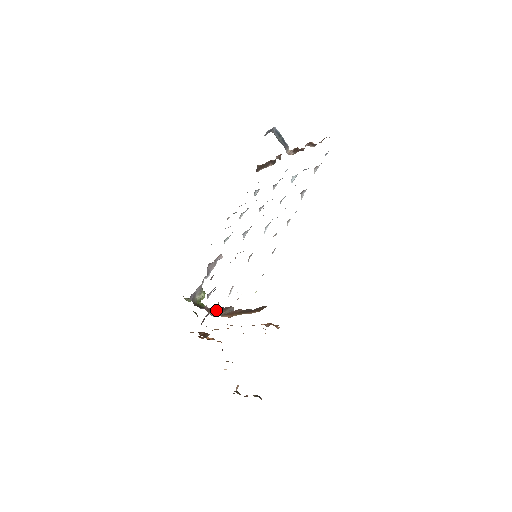
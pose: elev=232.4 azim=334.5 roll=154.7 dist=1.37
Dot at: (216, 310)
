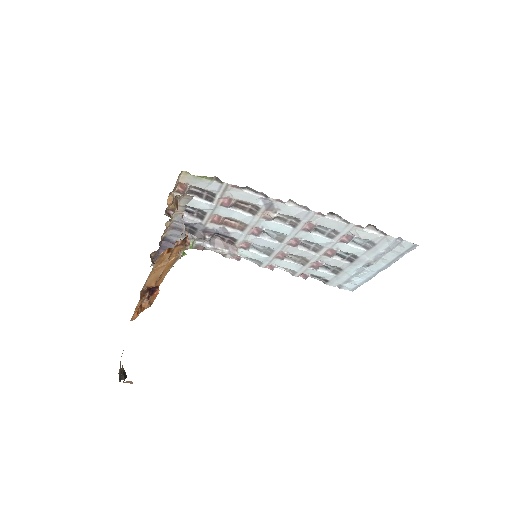
Dot at: occluded
